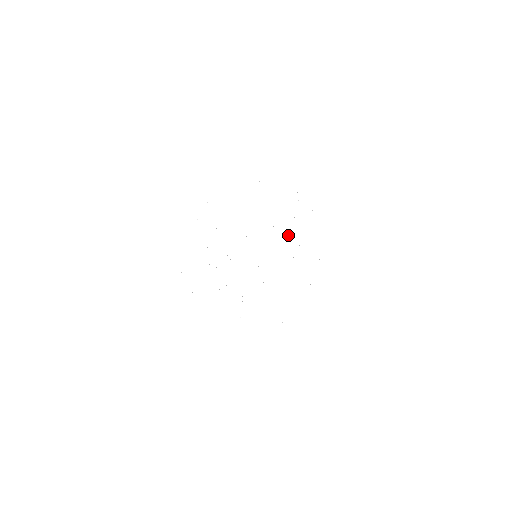
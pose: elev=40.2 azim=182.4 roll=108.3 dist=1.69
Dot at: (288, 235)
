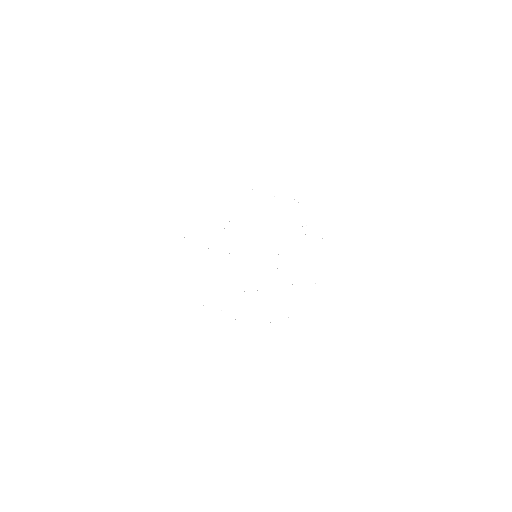
Dot at: occluded
